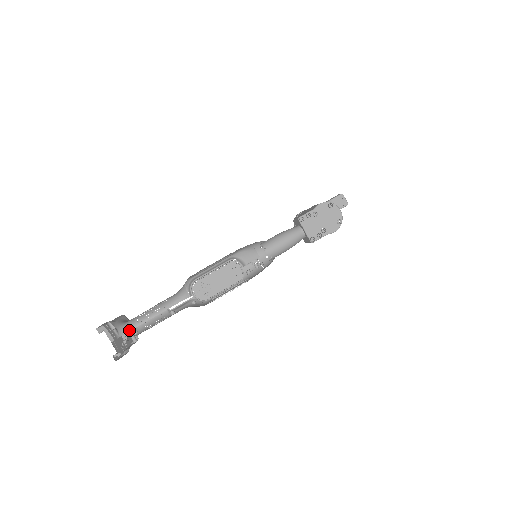
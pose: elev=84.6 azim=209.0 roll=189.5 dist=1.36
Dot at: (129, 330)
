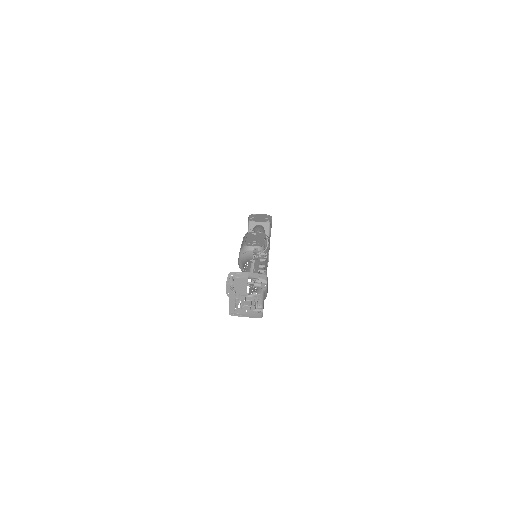
Dot at: occluded
